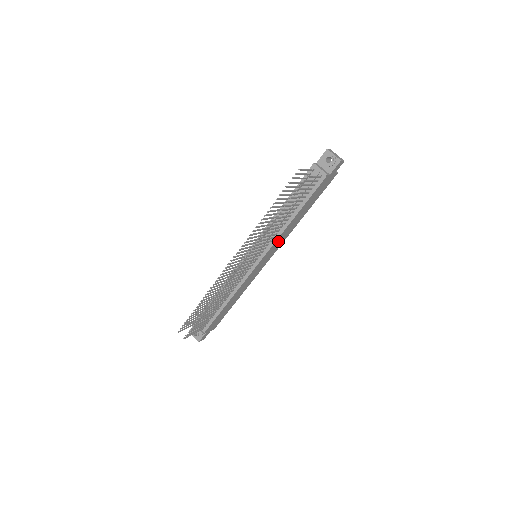
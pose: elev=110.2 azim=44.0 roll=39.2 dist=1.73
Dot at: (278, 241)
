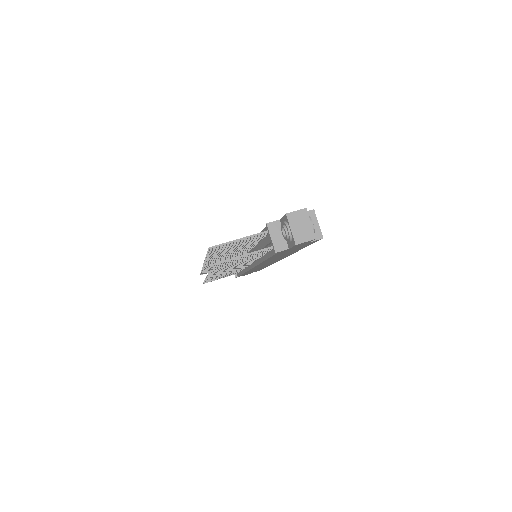
Dot at: occluded
